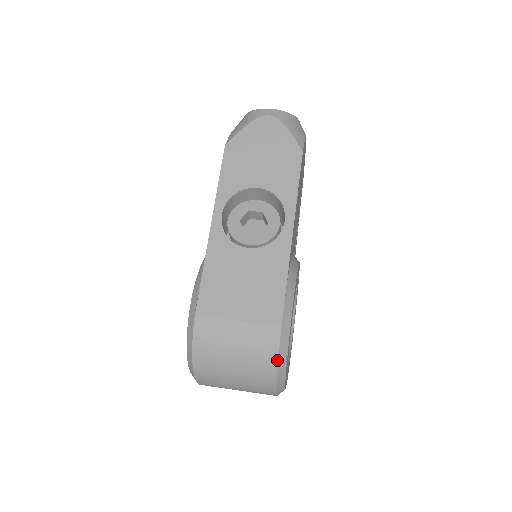
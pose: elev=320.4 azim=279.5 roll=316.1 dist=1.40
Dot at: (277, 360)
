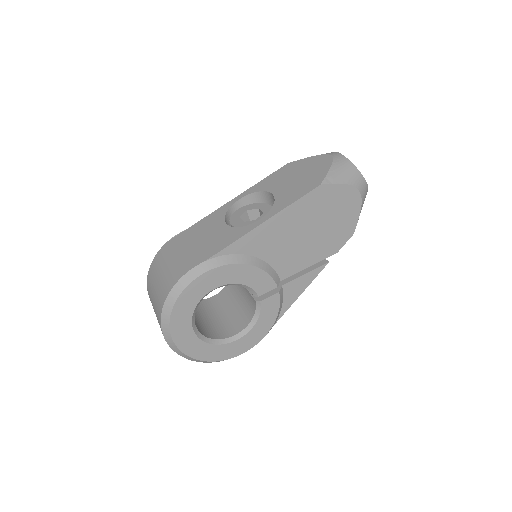
Dot at: (166, 298)
